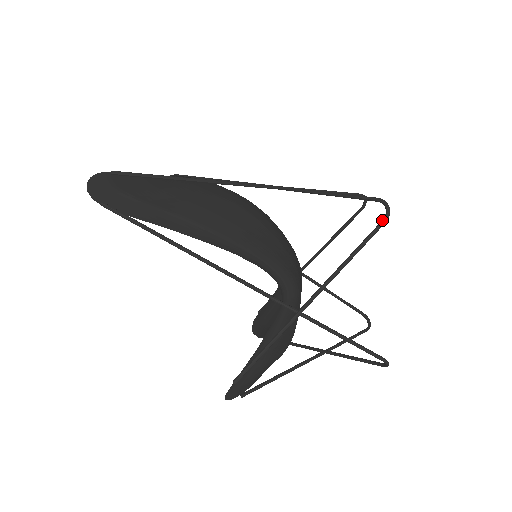
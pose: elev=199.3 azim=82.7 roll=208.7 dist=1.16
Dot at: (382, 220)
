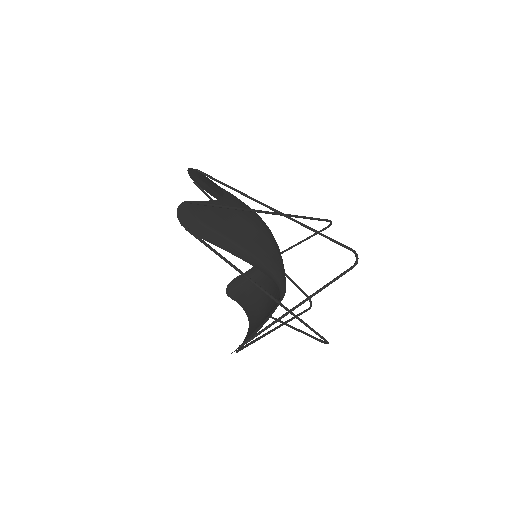
Dot at: (353, 266)
